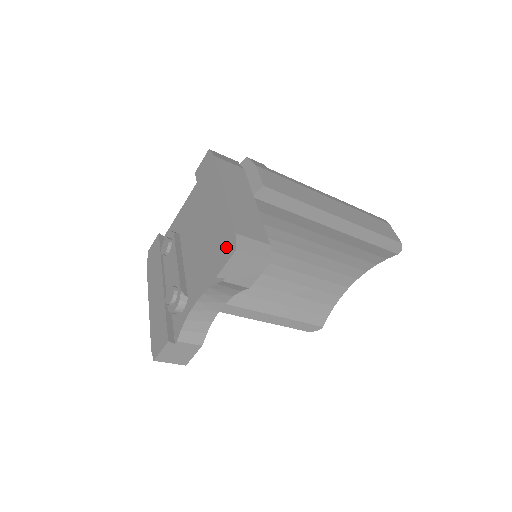
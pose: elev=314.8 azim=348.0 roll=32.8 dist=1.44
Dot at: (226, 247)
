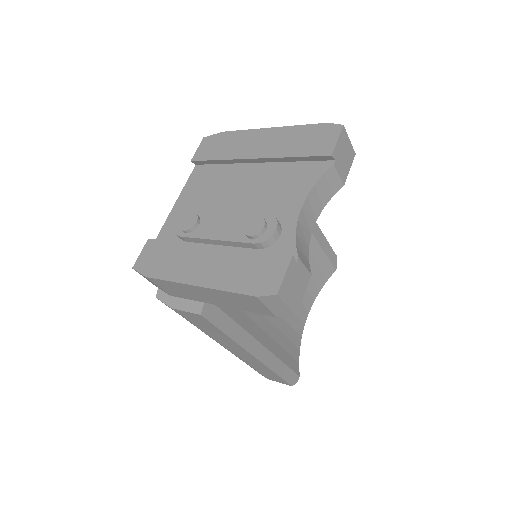
Dot at: (324, 135)
